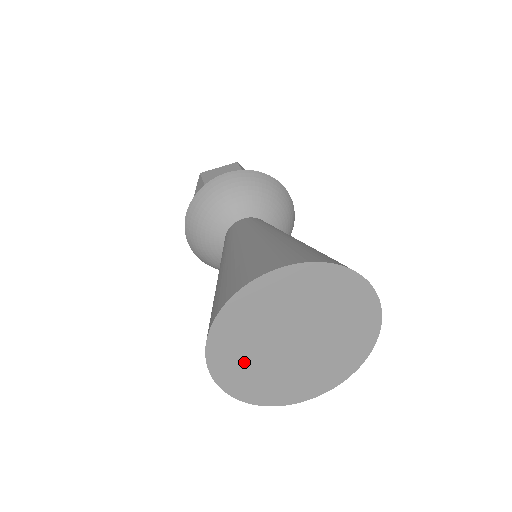
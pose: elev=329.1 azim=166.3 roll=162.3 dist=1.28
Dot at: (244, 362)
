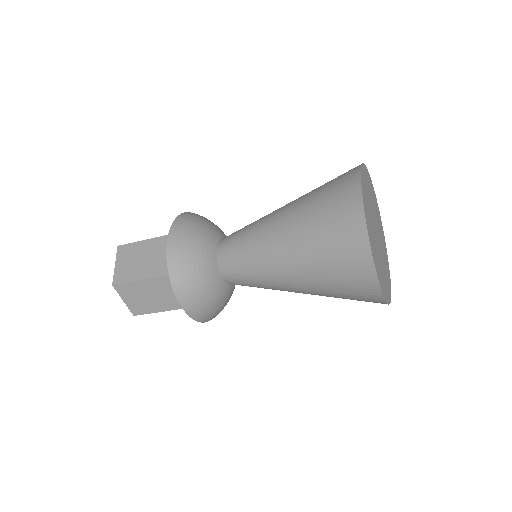
Dot at: (367, 198)
